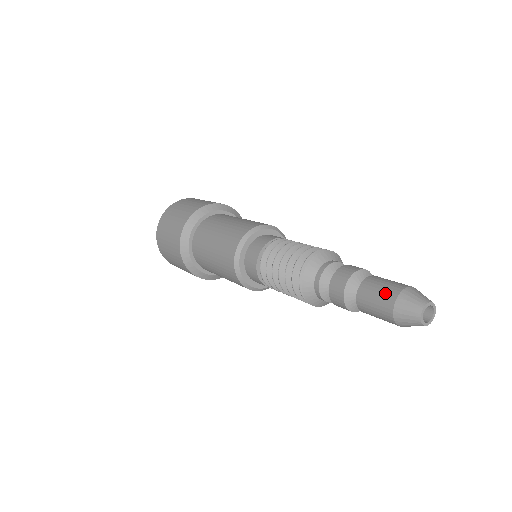
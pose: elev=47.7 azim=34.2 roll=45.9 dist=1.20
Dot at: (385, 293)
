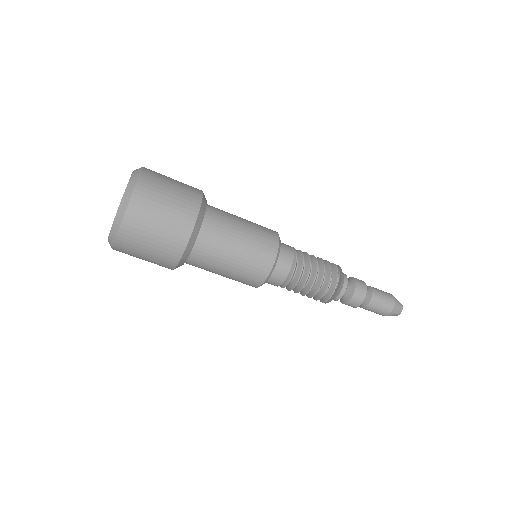
Dot at: (386, 308)
